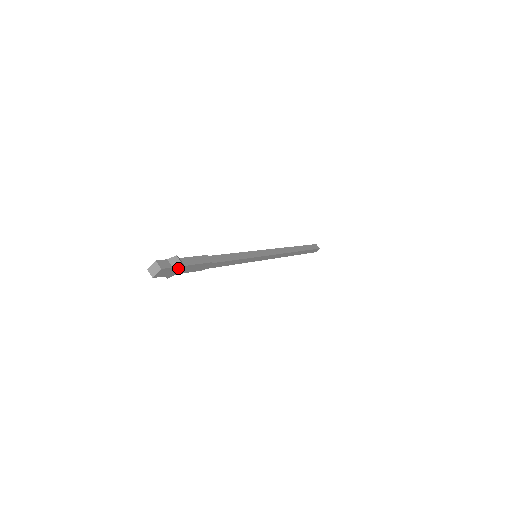
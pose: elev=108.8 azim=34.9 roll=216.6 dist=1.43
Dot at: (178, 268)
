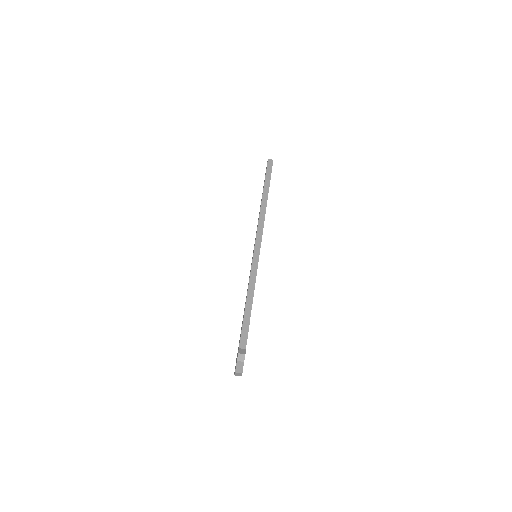
Dot at: occluded
